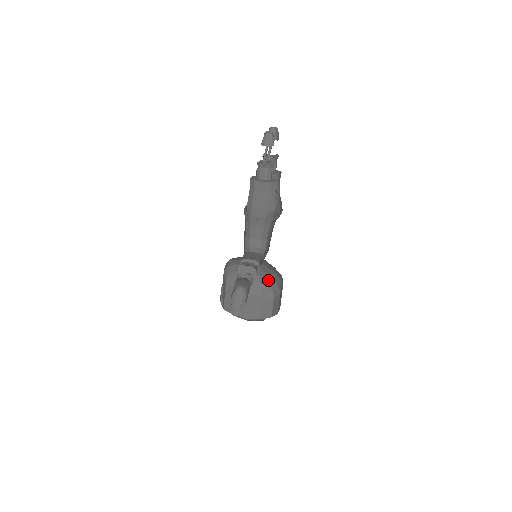
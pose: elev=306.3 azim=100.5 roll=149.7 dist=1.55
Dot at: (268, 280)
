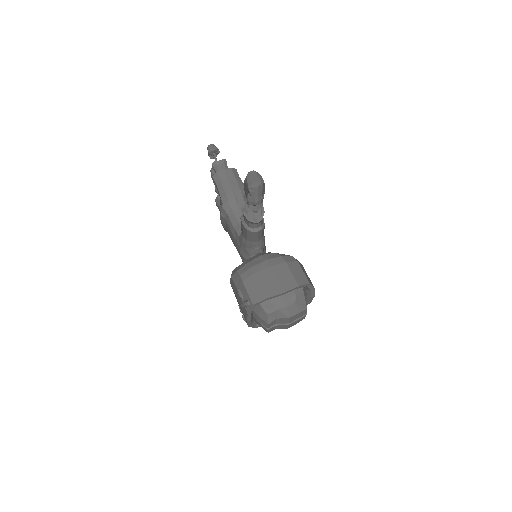
Dot at: occluded
